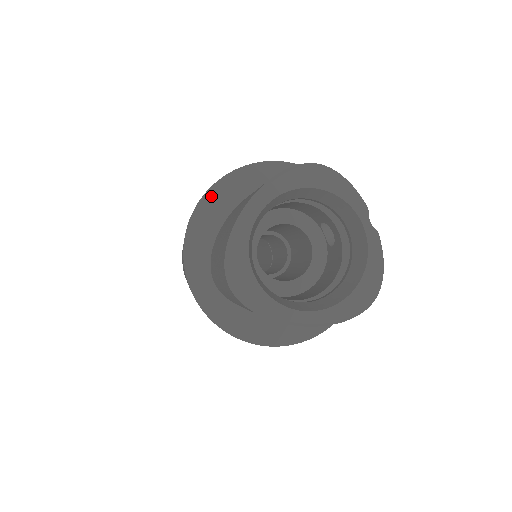
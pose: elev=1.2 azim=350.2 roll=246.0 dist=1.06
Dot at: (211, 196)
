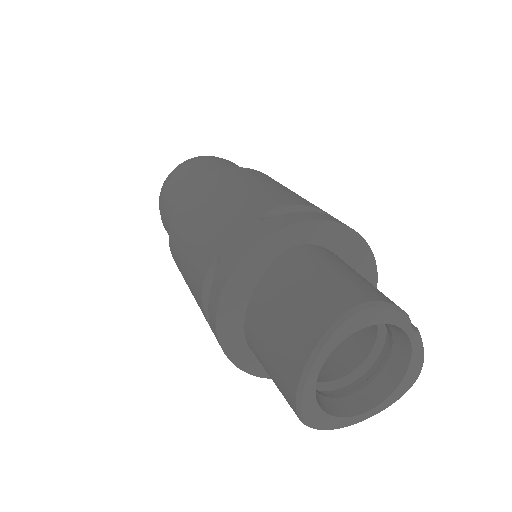
Dot at: (230, 287)
